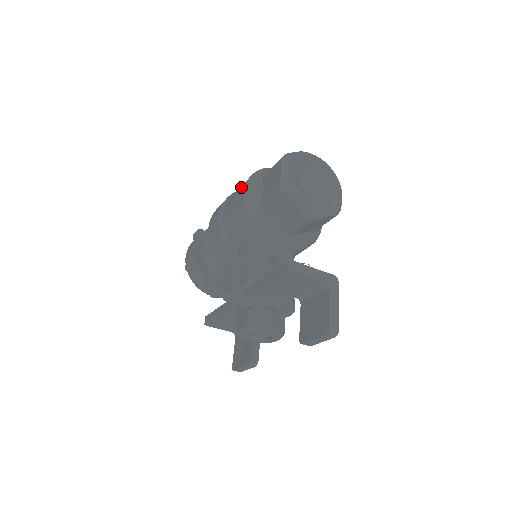
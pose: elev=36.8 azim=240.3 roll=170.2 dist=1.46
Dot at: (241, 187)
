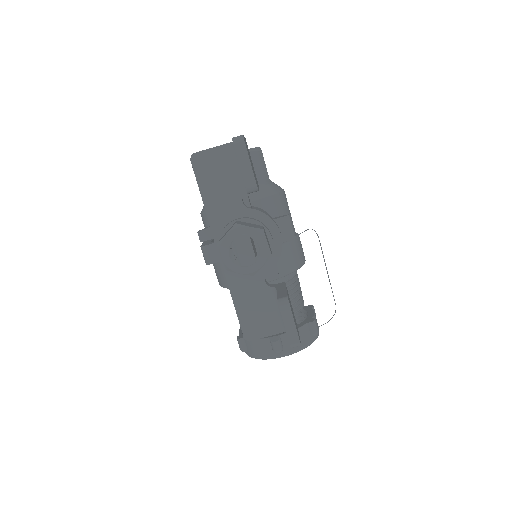
Dot at: occluded
